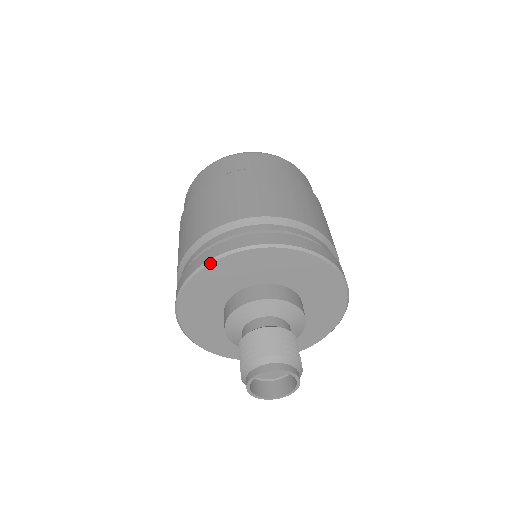
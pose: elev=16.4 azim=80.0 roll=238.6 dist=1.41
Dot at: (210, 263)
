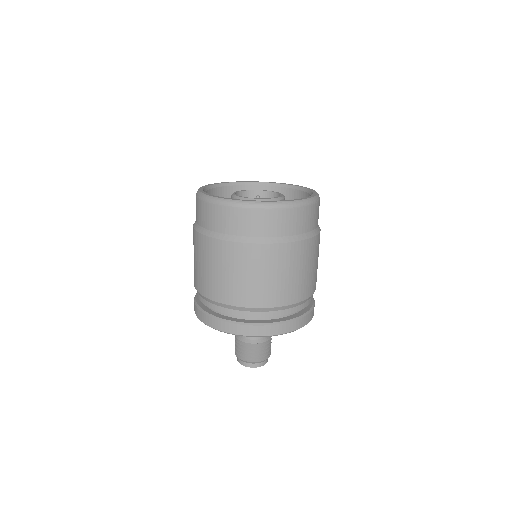
Dot at: (200, 320)
